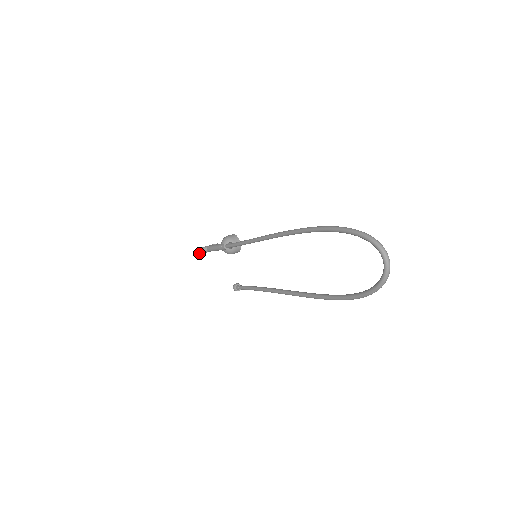
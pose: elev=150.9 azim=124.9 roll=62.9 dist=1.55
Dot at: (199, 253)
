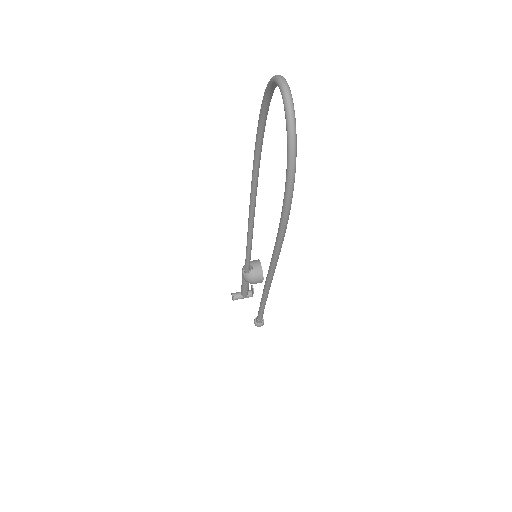
Dot at: (232, 299)
